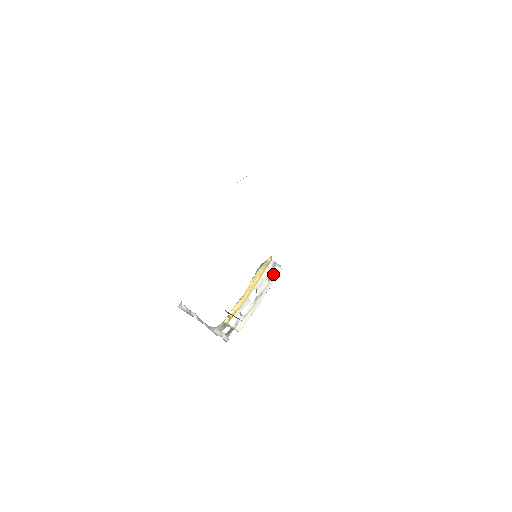
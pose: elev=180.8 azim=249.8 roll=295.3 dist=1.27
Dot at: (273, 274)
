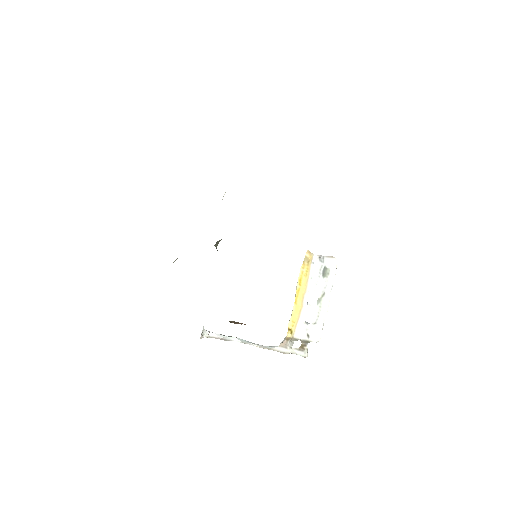
Dot at: (327, 268)
